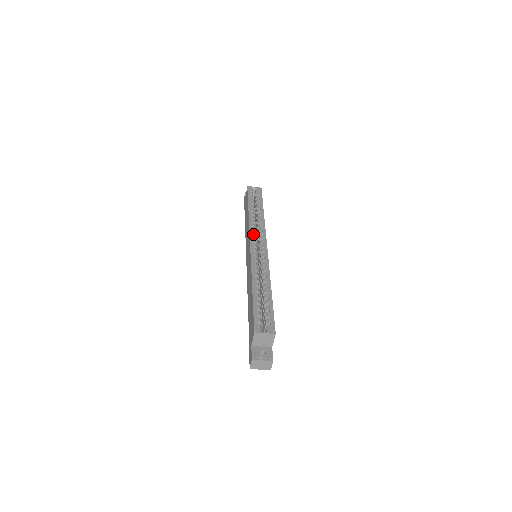
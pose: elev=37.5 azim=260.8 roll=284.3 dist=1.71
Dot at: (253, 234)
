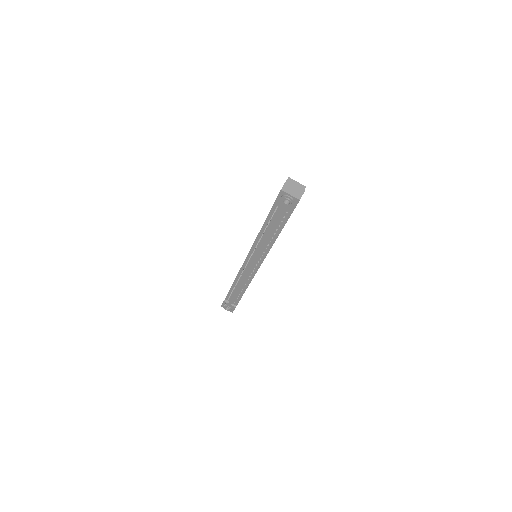
Dot at: occluded
